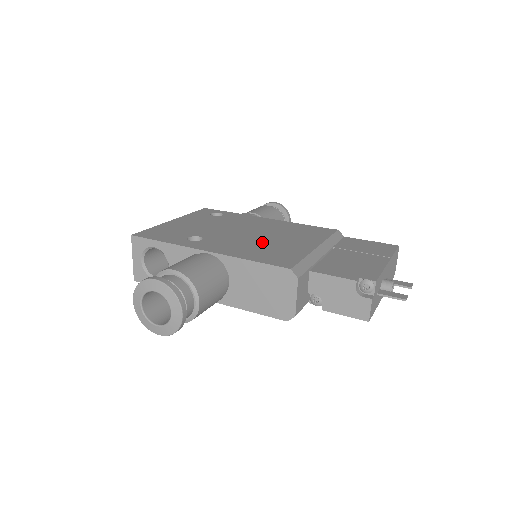
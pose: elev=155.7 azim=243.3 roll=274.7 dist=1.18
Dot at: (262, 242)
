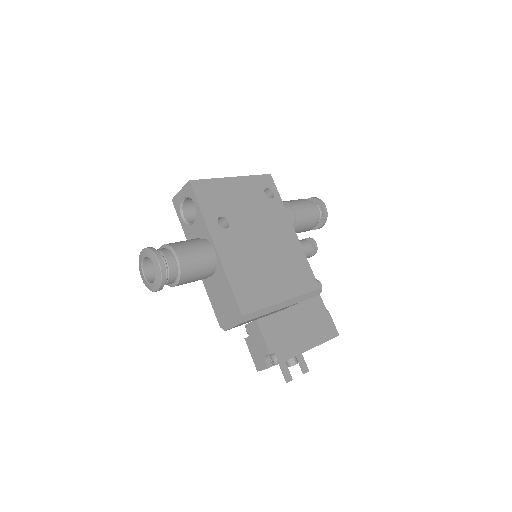
Dot at: (258, 265)
